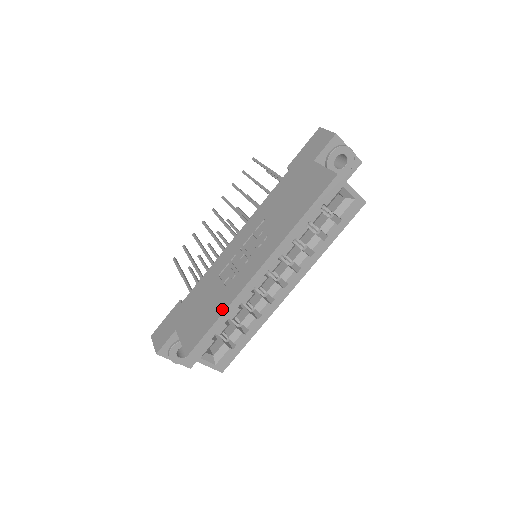
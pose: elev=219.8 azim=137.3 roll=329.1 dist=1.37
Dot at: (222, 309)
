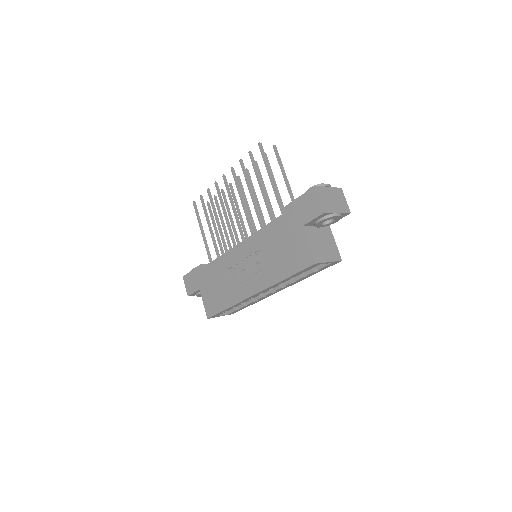
Dot at: (229, 304)
